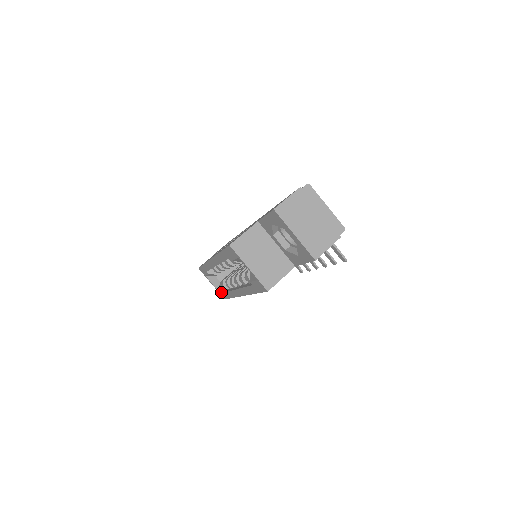
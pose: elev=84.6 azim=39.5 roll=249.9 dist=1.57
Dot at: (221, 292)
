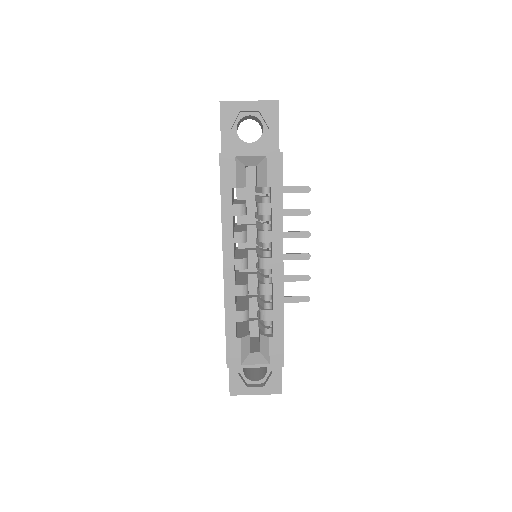
Dot at: (272, 352)
